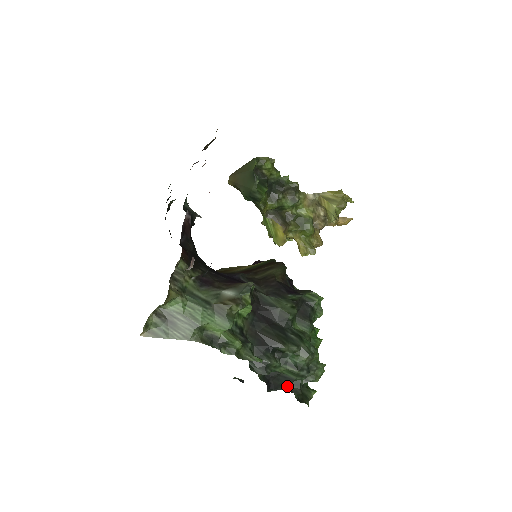
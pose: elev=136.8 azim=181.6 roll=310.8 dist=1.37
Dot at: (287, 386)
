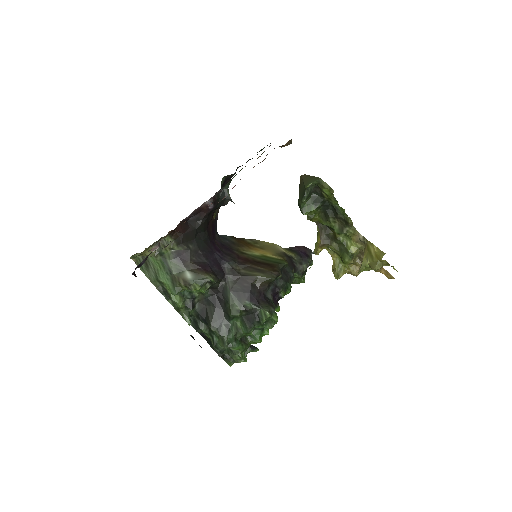
Dot at: occluded
